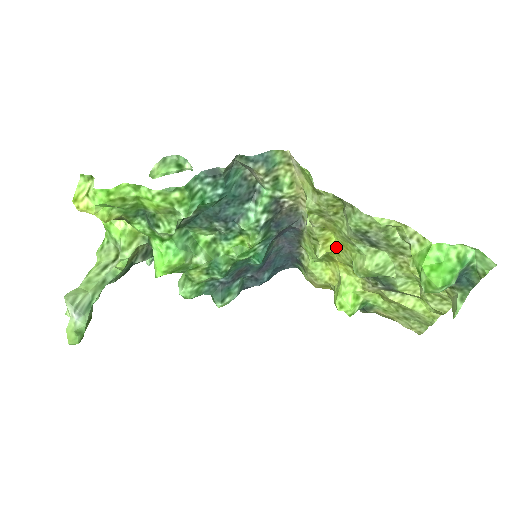
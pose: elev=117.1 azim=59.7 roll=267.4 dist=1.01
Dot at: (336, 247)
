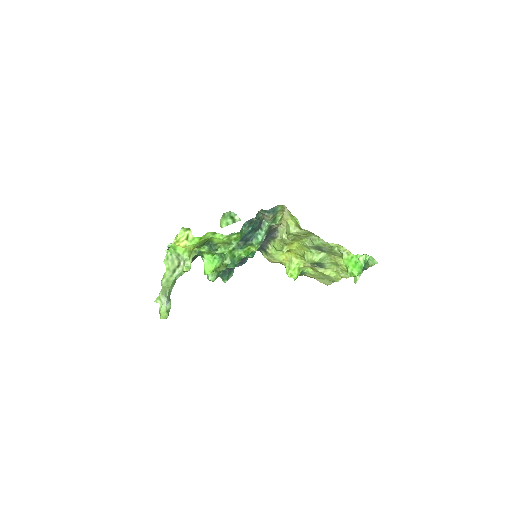
Dot at: (295, 247)
